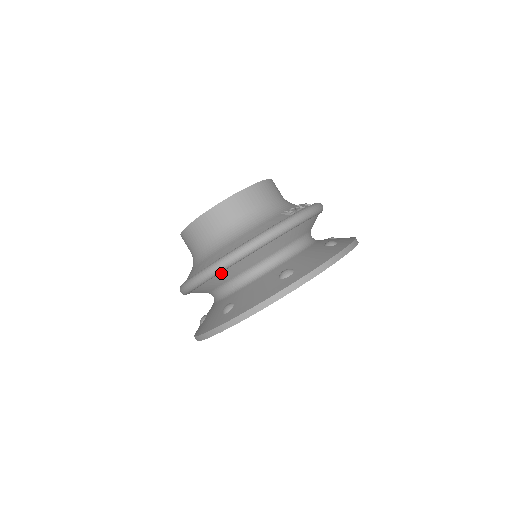
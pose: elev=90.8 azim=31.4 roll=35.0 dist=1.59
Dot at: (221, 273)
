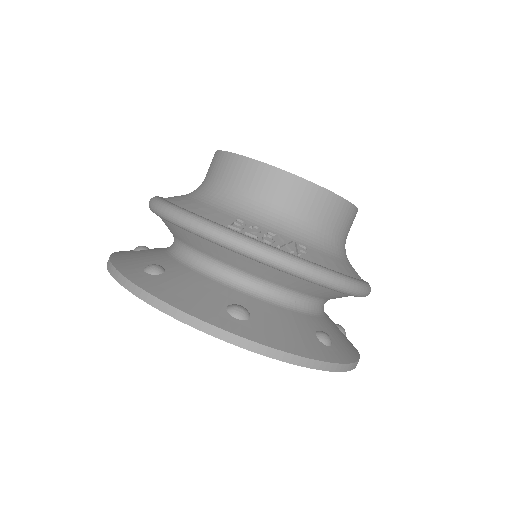
Dot at: occluded
